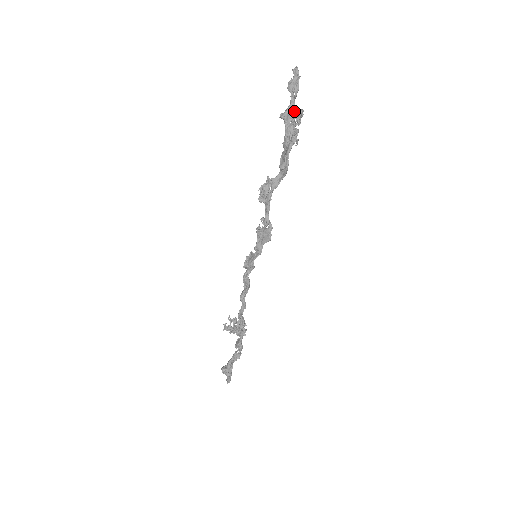
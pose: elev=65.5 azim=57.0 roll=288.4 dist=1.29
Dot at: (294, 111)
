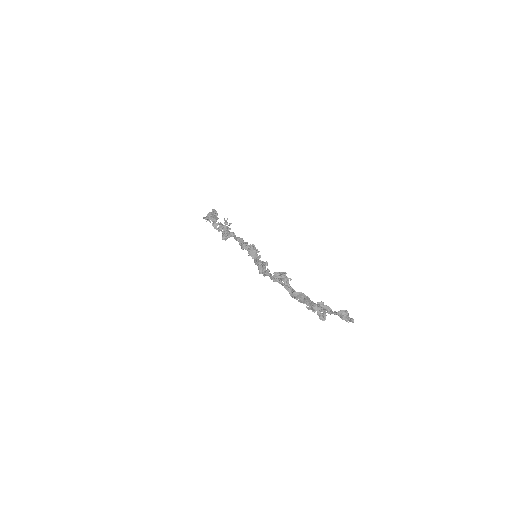
Dot at: (325, 313)
